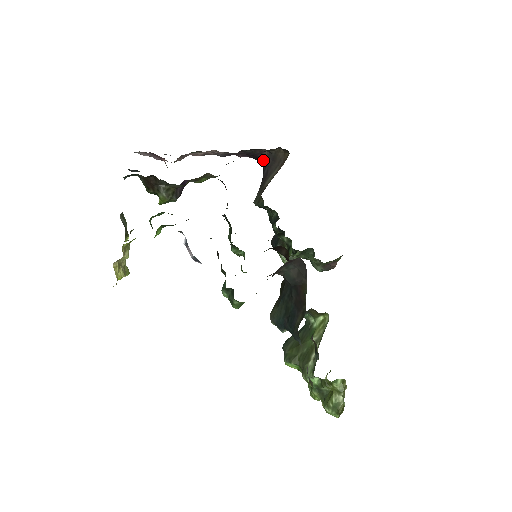
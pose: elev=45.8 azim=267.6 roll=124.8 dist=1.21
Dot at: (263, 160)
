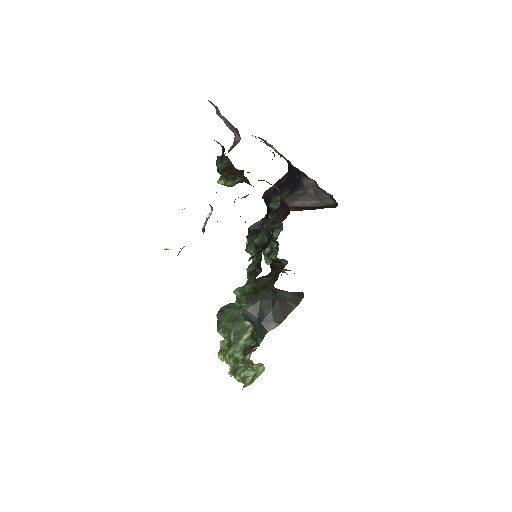
Dot at: (304, 182)
